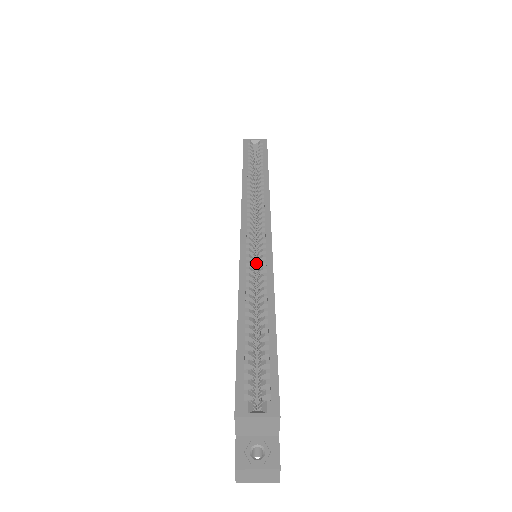
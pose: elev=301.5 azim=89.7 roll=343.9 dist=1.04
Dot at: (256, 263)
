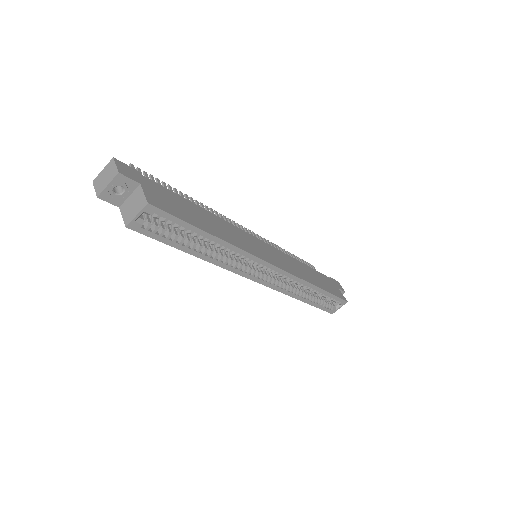
Dot at: occluded
